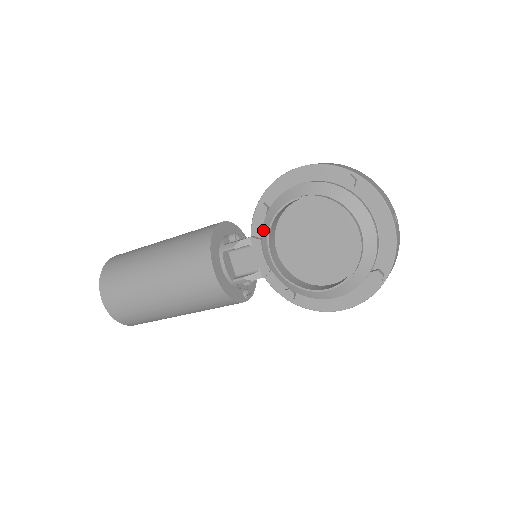
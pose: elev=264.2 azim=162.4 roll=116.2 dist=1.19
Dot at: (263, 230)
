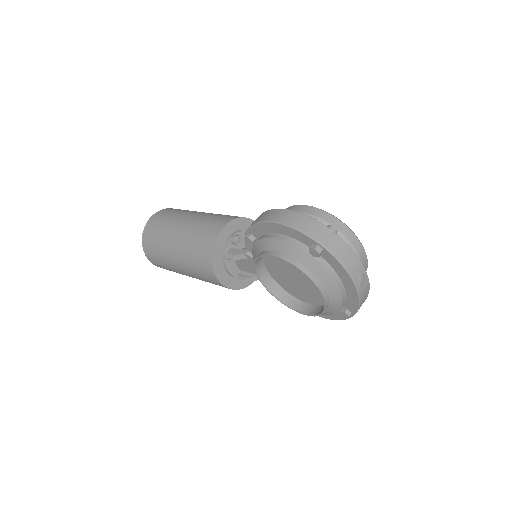
Dot at: (253, 255)
